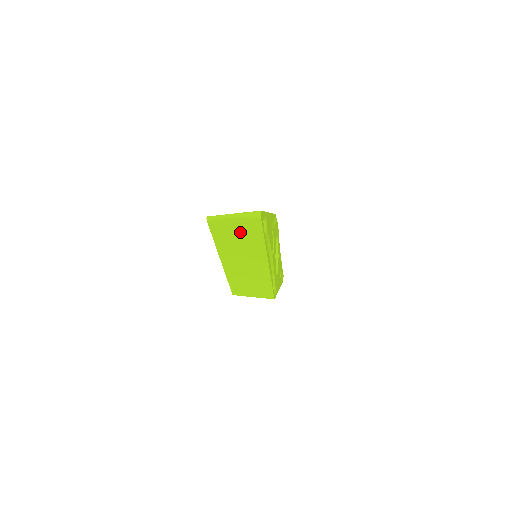
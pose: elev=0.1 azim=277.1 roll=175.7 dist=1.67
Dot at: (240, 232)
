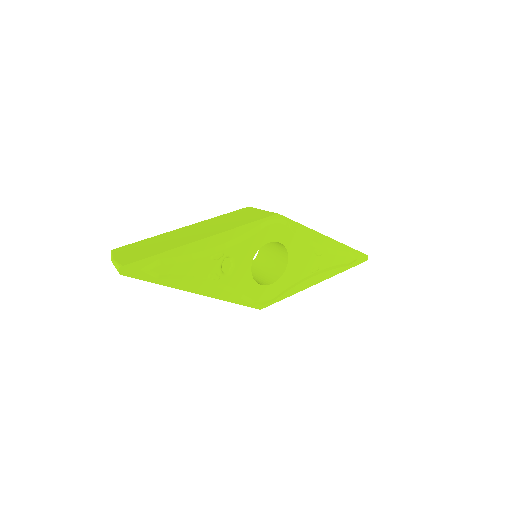
Dot at: occluded
